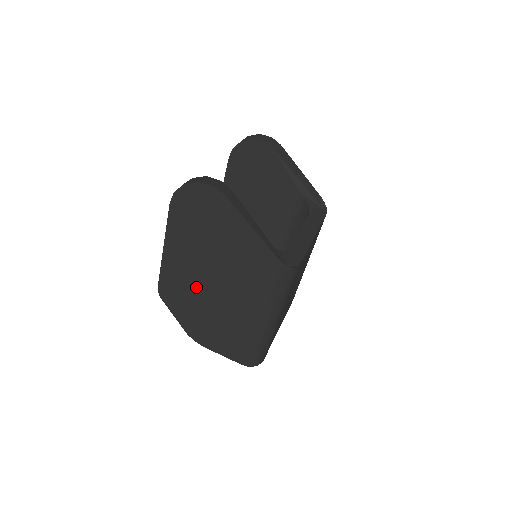
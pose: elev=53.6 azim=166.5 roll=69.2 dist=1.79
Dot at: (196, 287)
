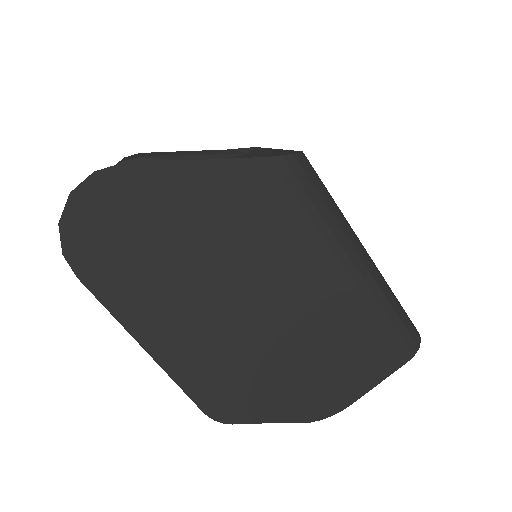
Dot at: (242, 342)
